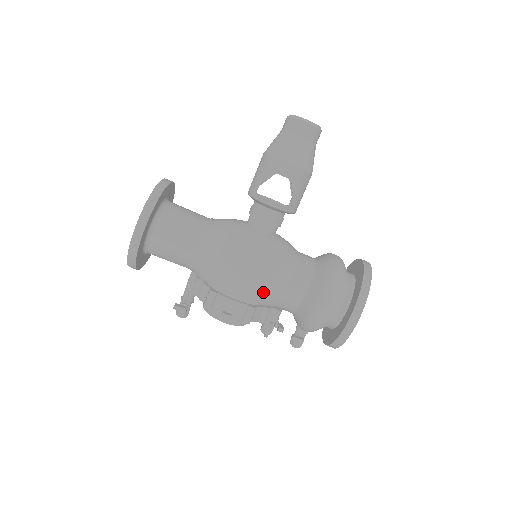
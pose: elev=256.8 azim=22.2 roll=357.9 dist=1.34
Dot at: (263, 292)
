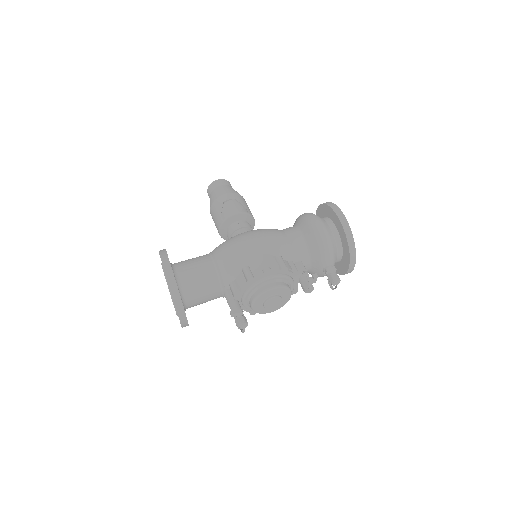
Dot at: (276, 246)
